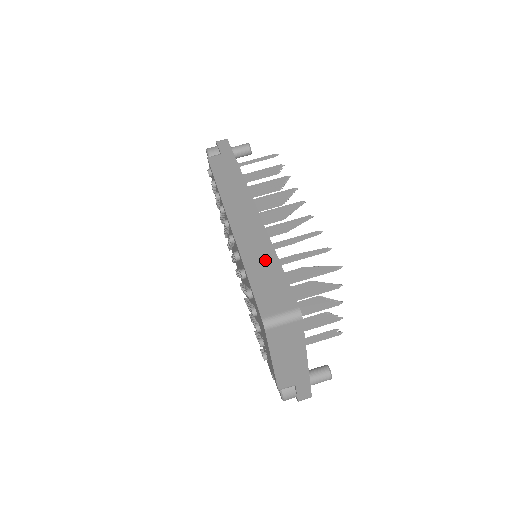
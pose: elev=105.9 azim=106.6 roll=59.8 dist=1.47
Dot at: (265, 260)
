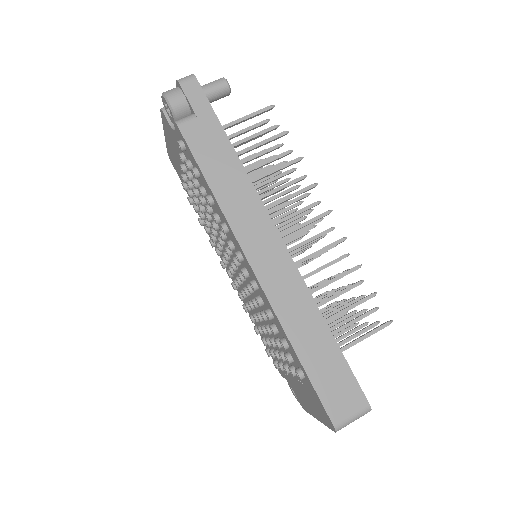
Dot at: (317, 337)
